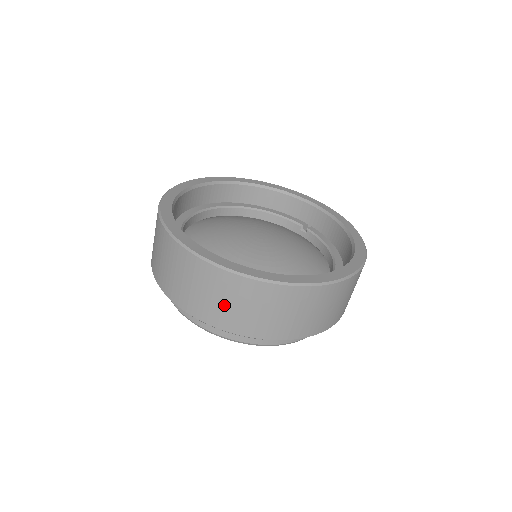
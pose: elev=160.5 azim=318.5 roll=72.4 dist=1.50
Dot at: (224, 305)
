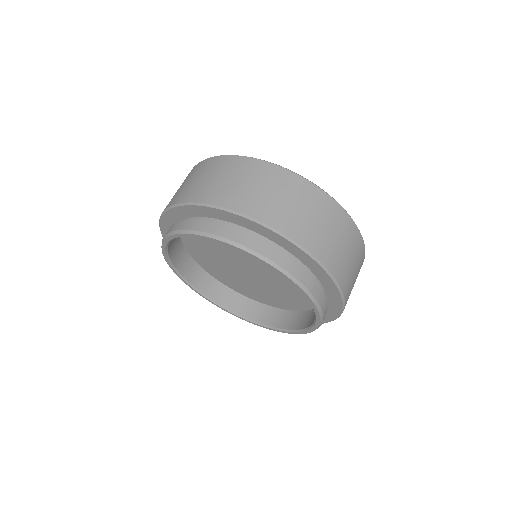
Dot at: (280, 201)
